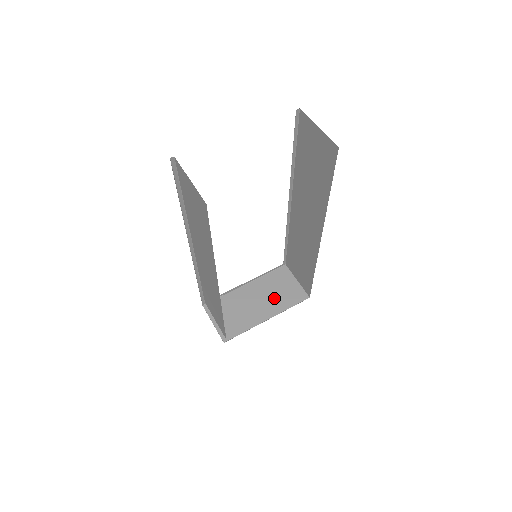
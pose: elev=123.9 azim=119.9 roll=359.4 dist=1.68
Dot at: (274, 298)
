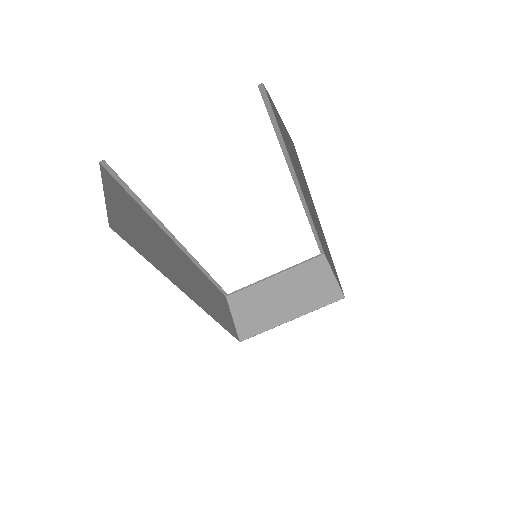
Dot at: (303, 295)
